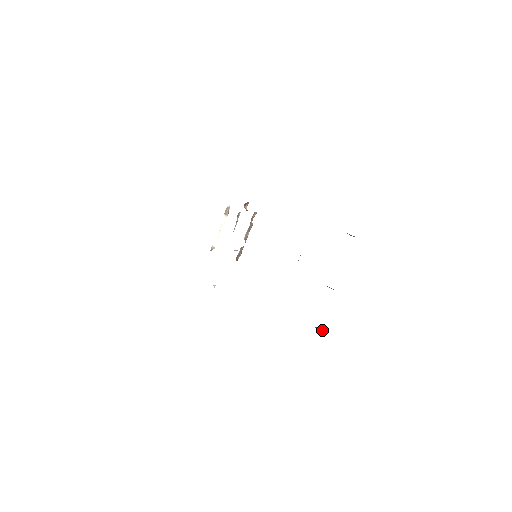
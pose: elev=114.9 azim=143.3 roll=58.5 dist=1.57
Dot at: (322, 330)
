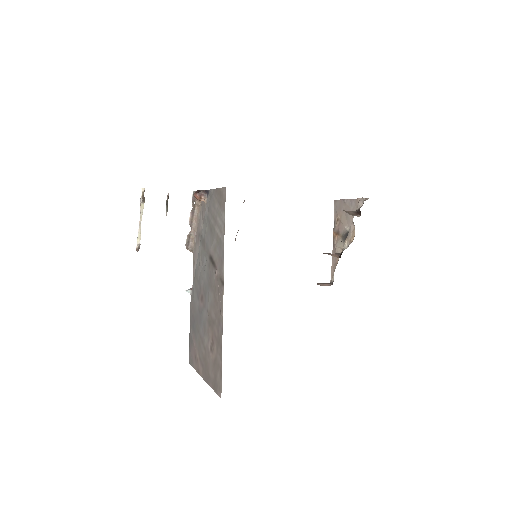
Dot at: (329, 285)
